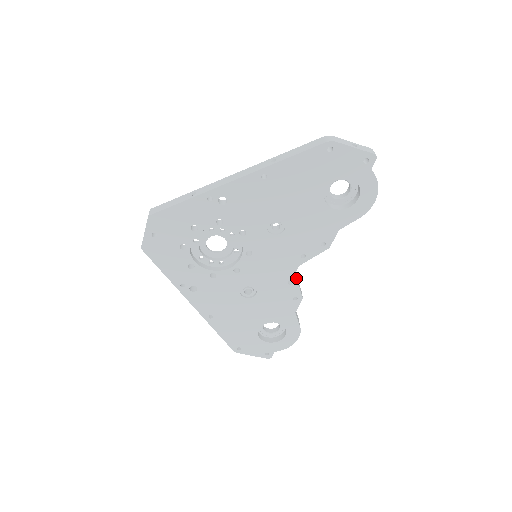
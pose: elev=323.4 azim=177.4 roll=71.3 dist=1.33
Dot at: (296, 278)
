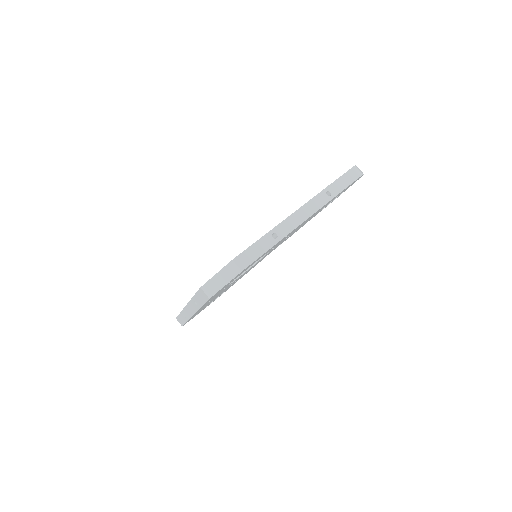
Dot at: occluded
